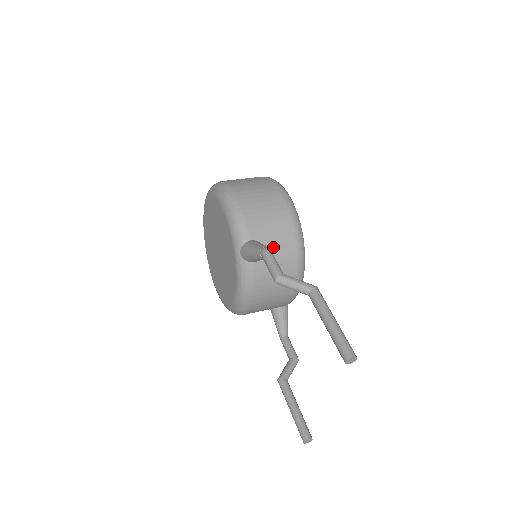
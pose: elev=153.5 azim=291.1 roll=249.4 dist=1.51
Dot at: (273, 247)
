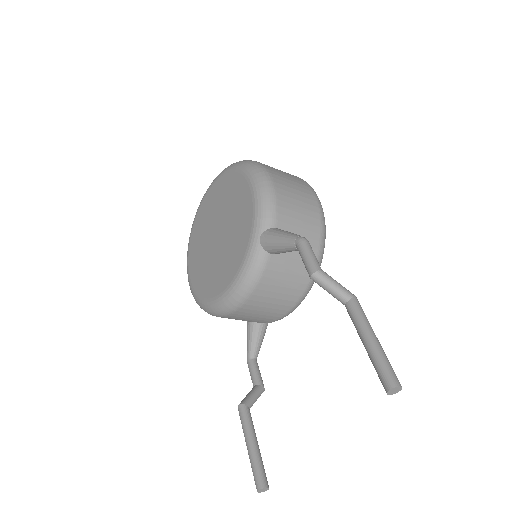
Dot at: occluded
